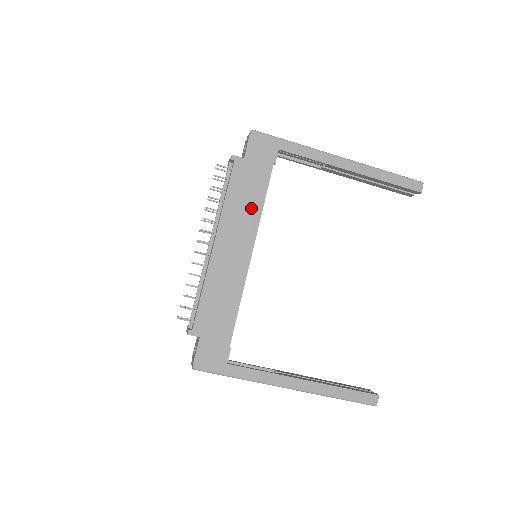
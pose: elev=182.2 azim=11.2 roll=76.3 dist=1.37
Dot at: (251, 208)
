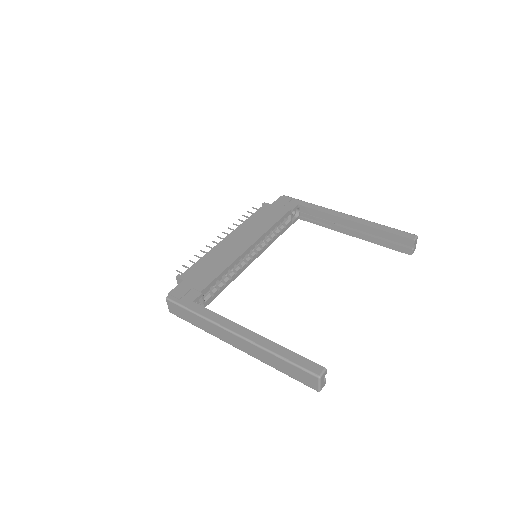
Dot at: (263, 225)
